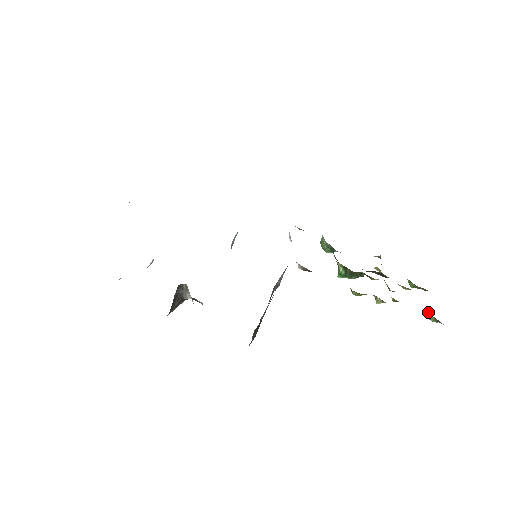
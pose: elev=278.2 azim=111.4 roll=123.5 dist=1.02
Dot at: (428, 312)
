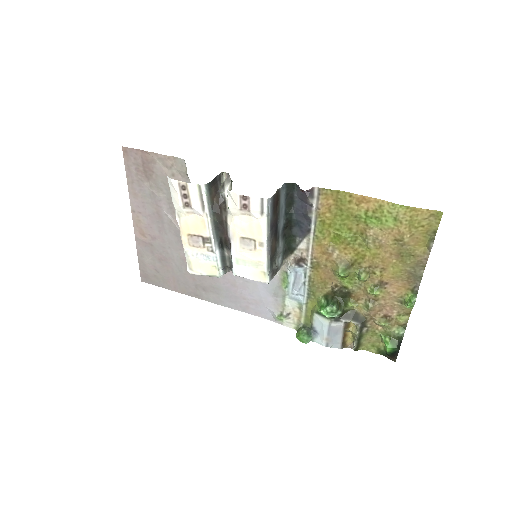
Dot at: (406, 298)
